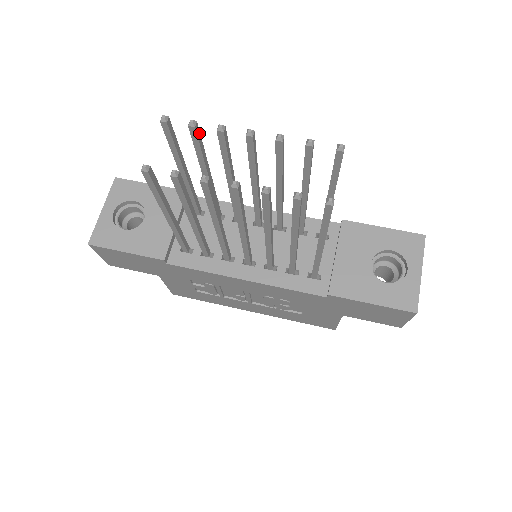
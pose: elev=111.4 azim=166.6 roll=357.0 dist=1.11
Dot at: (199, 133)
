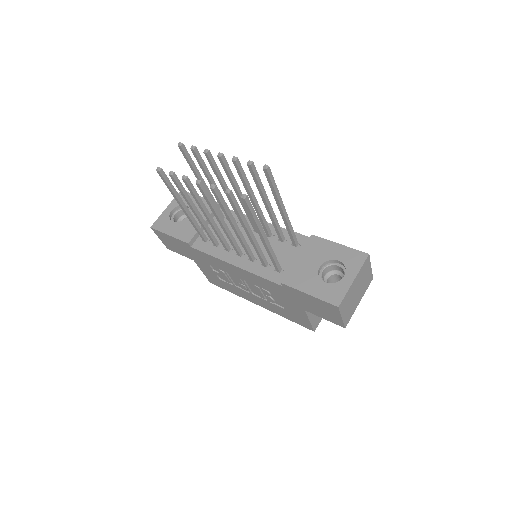
Dot at: (199, 155)
